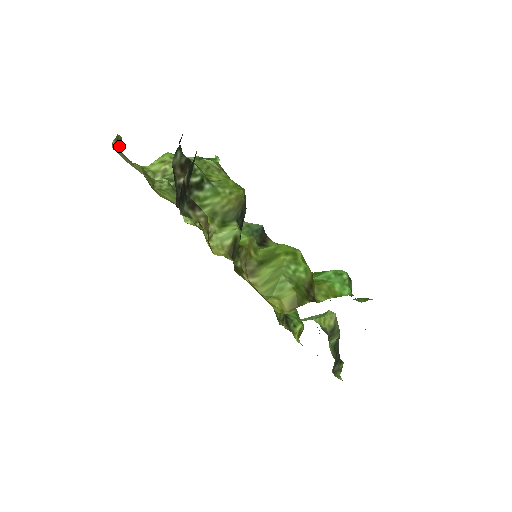
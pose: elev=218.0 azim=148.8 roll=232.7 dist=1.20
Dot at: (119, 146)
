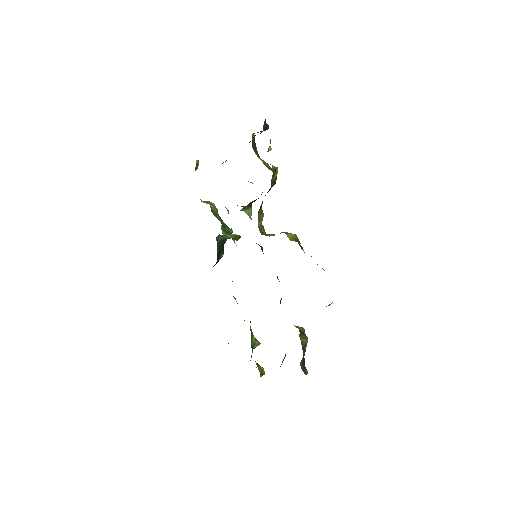
Dot at: (196, 168)
